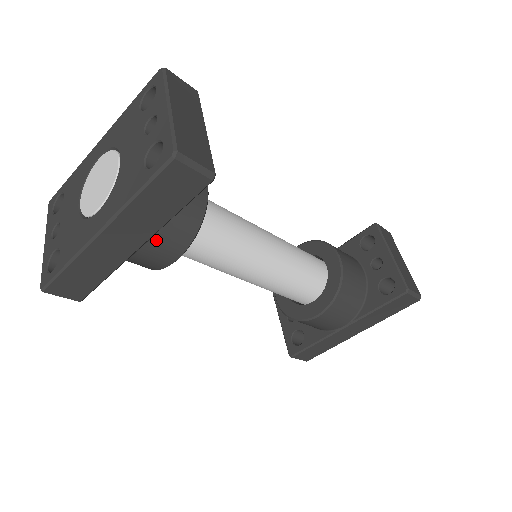
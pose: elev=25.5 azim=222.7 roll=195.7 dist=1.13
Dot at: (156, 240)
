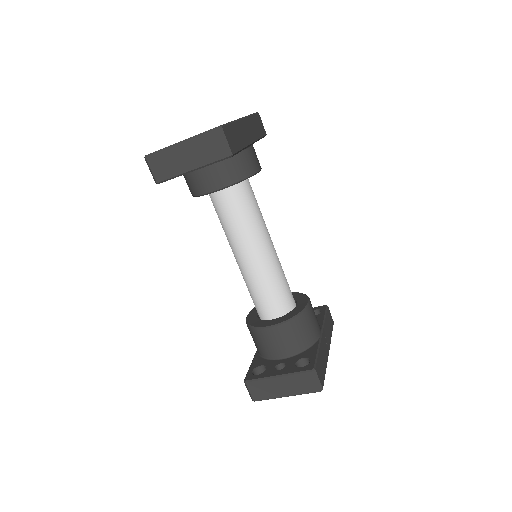
Dot at: (254, 149)
